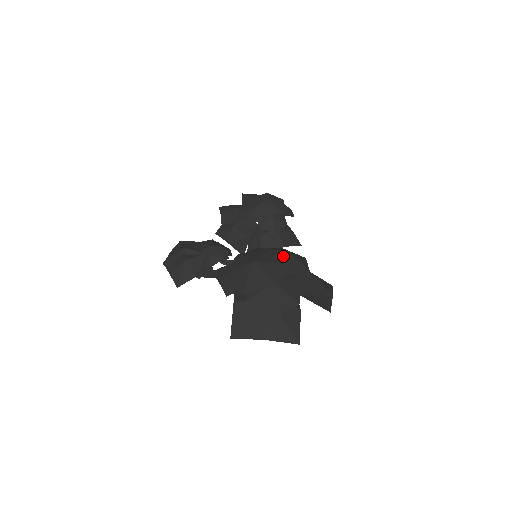
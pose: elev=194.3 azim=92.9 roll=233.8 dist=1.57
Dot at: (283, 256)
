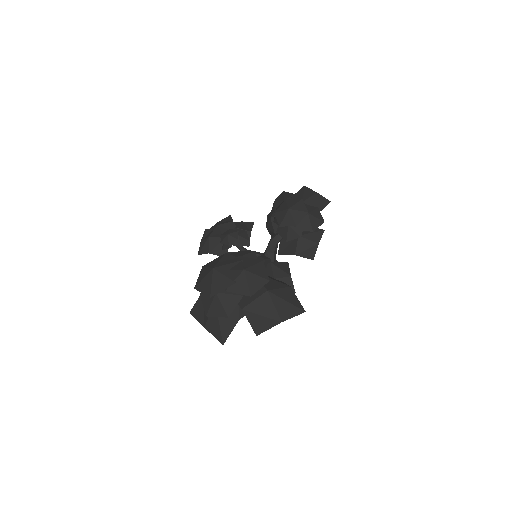
Dot at: (237, 274)
